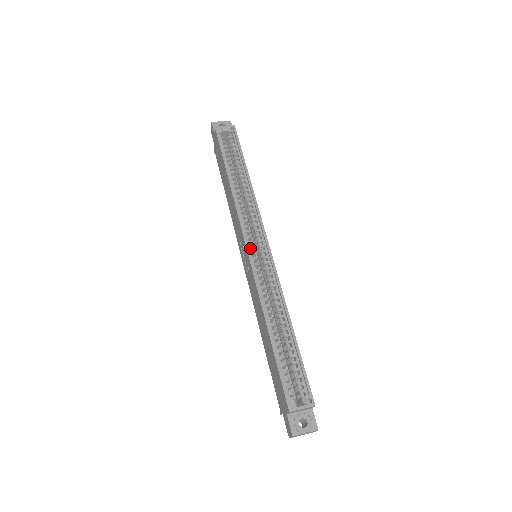
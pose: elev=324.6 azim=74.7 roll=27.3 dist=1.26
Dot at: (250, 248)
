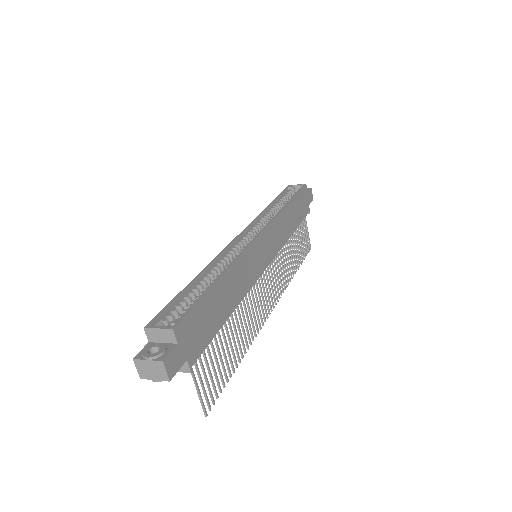
Dot at: (243, 237)
